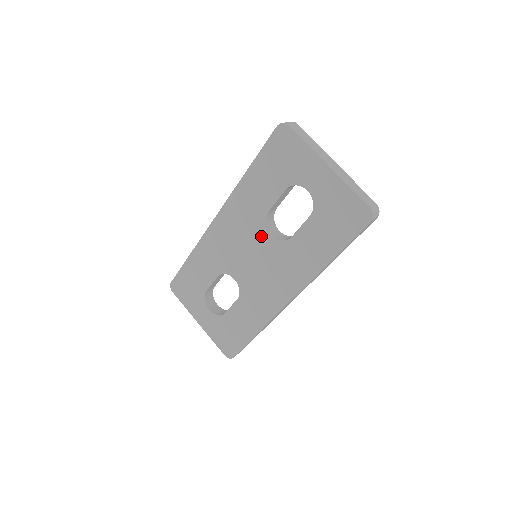
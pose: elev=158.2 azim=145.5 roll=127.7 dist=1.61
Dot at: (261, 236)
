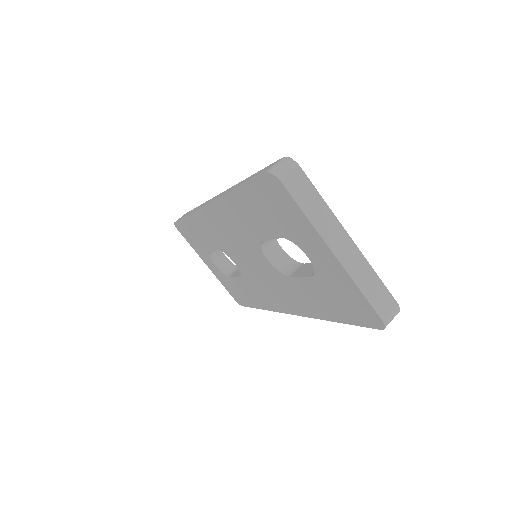
Dot at: (257, 254)
